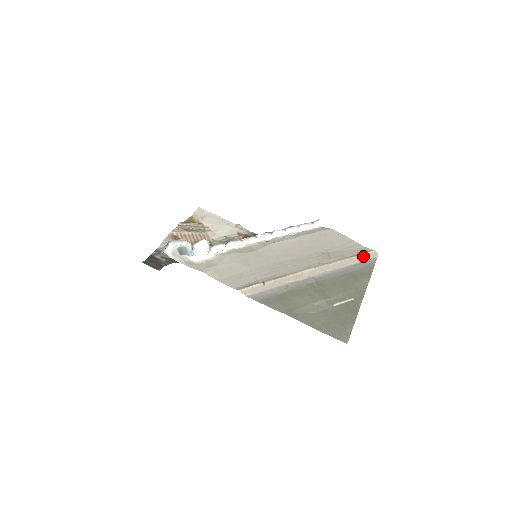
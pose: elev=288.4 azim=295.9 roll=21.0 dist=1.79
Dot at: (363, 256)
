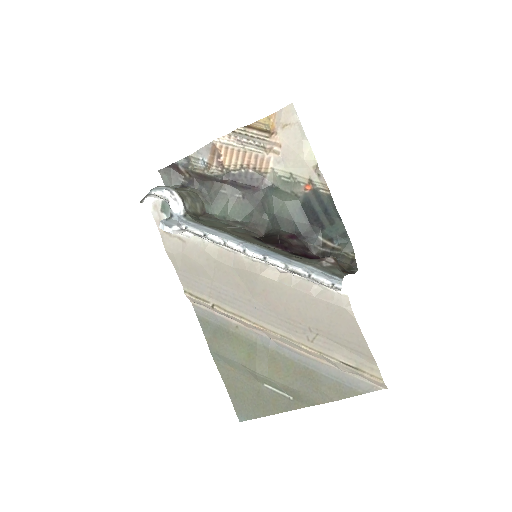
Dot at: (360, 374)
